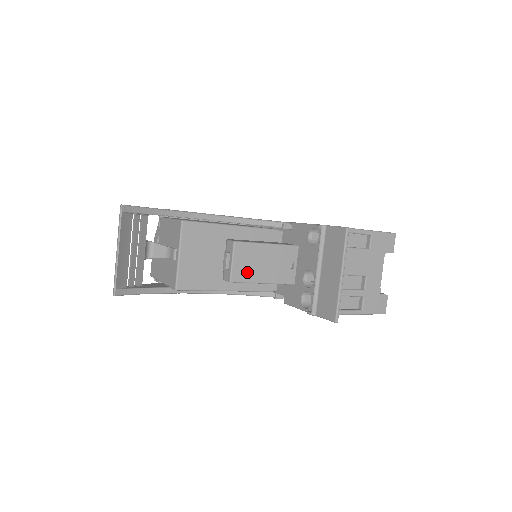
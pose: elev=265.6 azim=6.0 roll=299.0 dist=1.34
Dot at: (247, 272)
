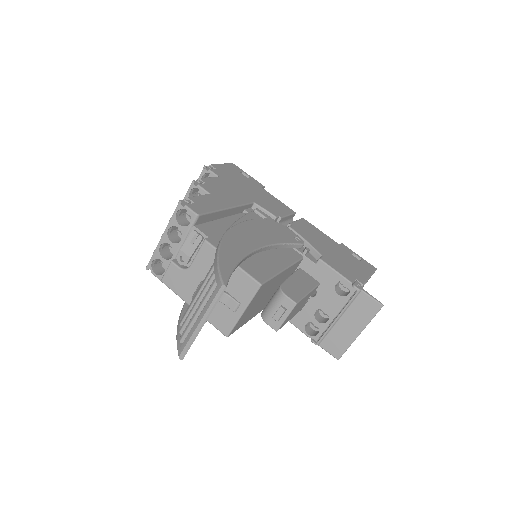
Dot at: (288, 319)
